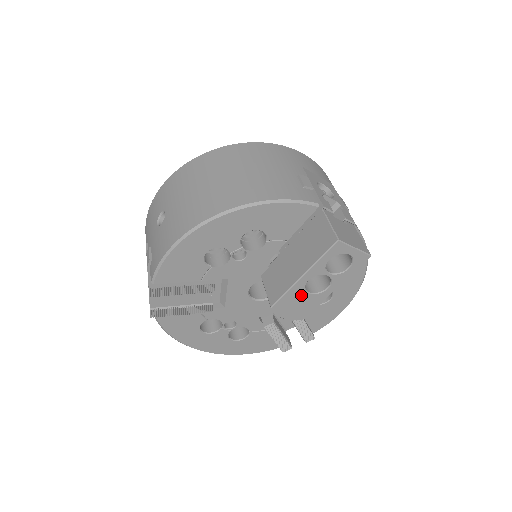
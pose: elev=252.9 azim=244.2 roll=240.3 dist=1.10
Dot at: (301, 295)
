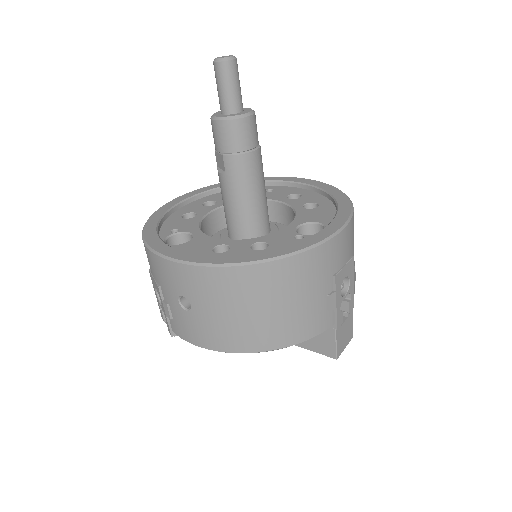
Dot at: occluded
